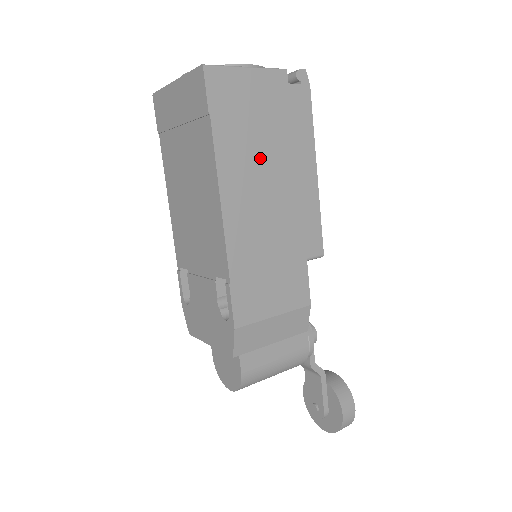
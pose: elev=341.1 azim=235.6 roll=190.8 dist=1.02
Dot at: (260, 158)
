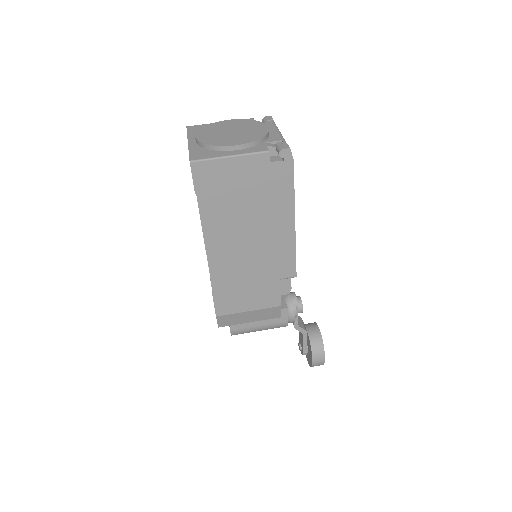
Dot at: (240, 218)
